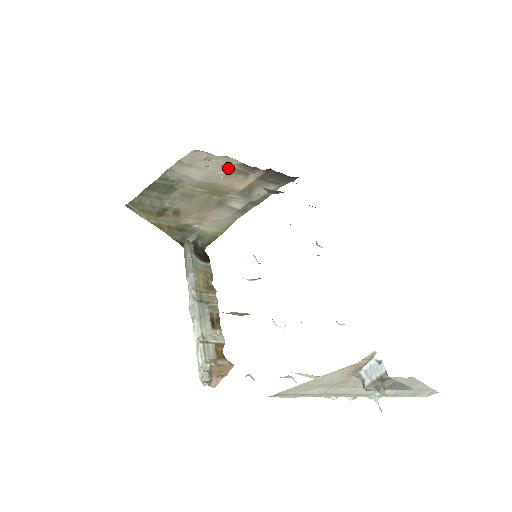
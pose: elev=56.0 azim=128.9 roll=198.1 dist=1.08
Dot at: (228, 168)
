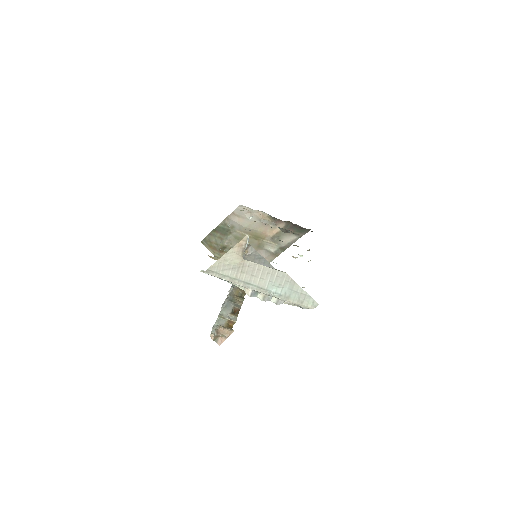
Dot at: (262, 219)
